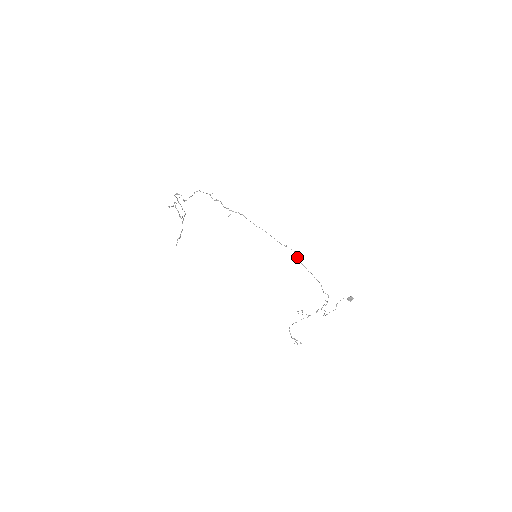
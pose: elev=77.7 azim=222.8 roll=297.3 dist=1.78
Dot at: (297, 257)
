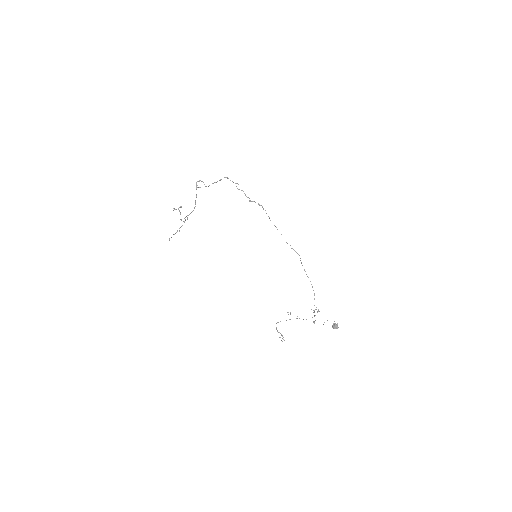
Dot at: occluded
